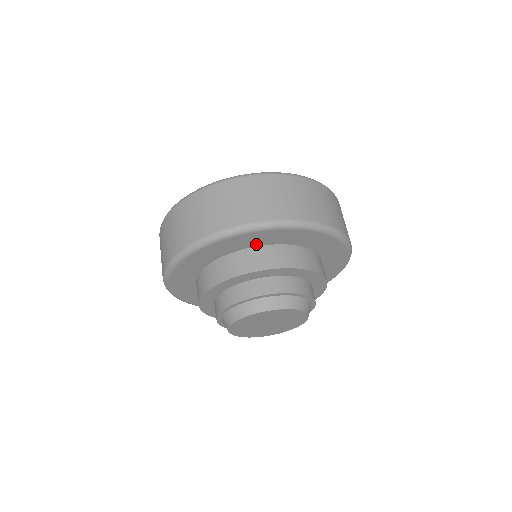
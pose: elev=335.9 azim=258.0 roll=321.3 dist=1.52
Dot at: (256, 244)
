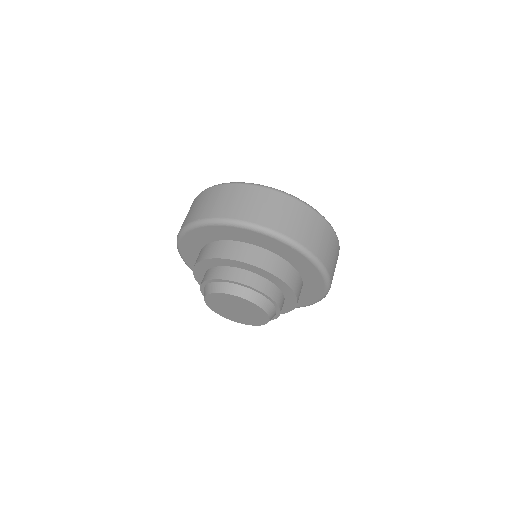
Dot at: (236, 239)
